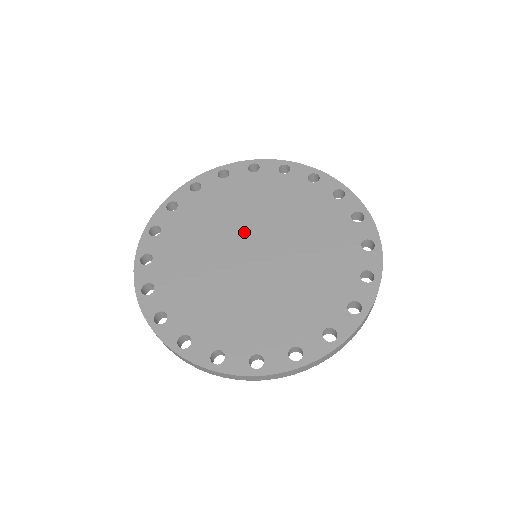
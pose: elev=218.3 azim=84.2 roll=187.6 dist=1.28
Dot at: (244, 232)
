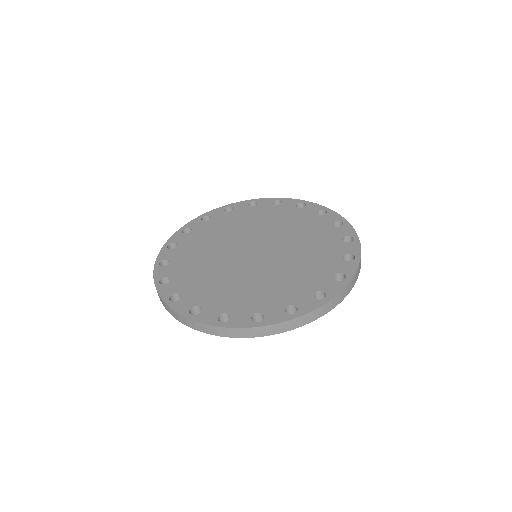
Dot at: (246, 240)
